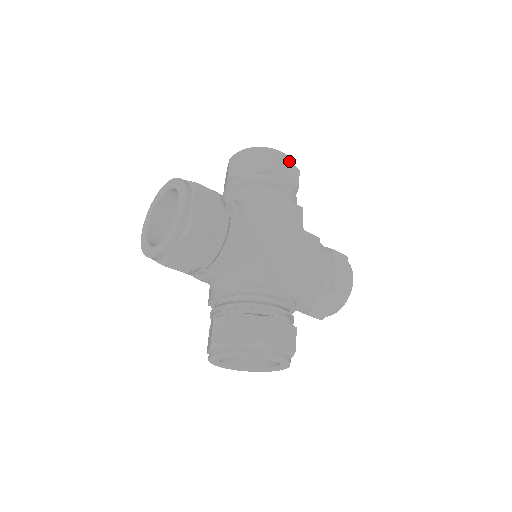
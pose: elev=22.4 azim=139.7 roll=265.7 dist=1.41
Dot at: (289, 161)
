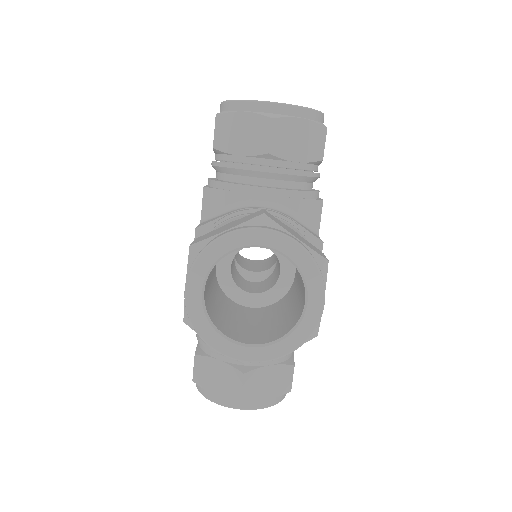
Dot at: occluded
